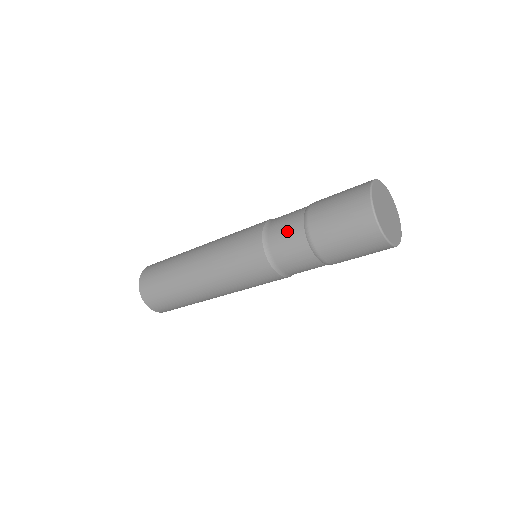
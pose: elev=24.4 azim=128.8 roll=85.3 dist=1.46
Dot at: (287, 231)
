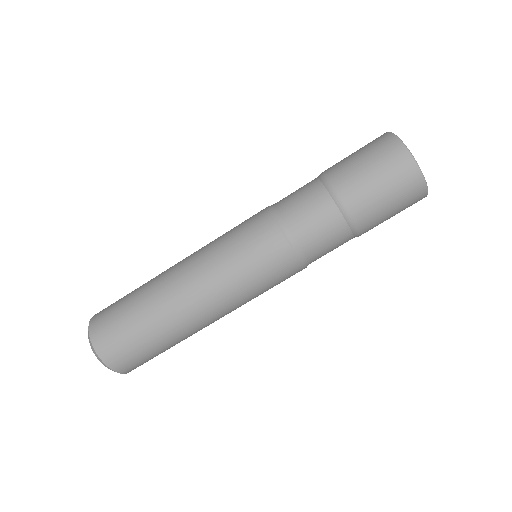
Dot at: (305, 200)
